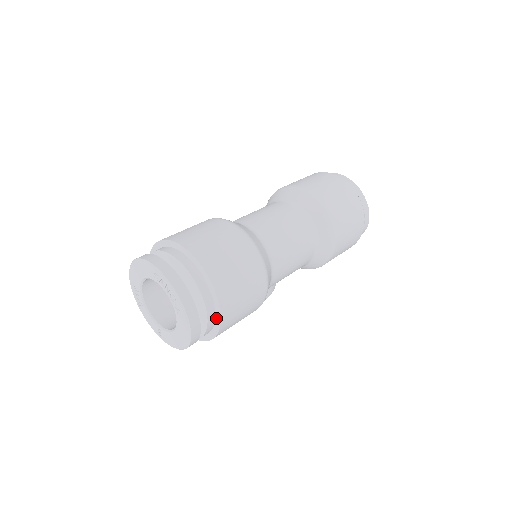
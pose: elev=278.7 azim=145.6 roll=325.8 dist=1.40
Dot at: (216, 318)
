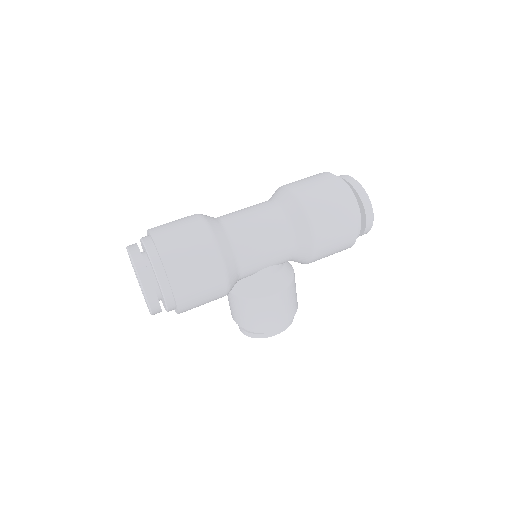
Dot at: (165, 272)
